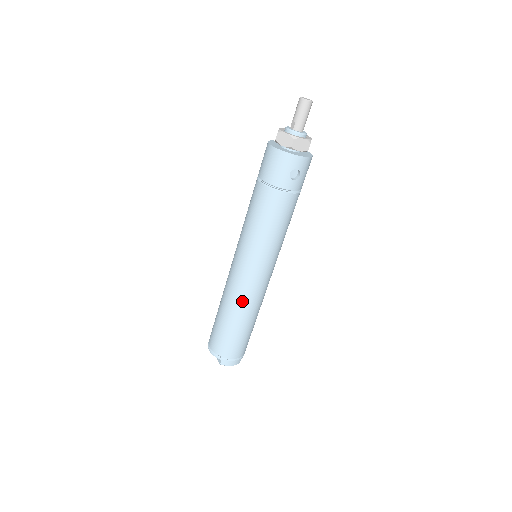
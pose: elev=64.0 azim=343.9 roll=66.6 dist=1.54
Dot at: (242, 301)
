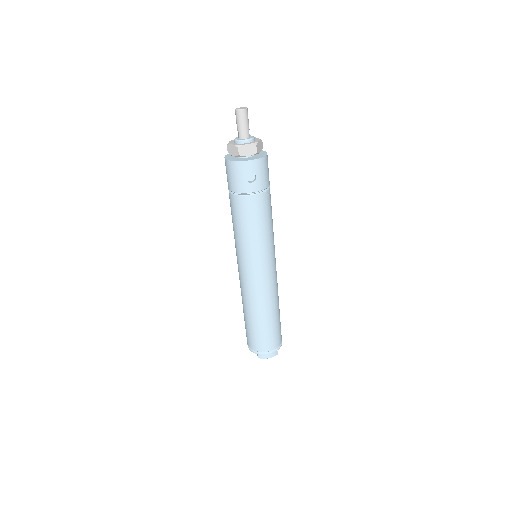
Dot at: (253, 299)
